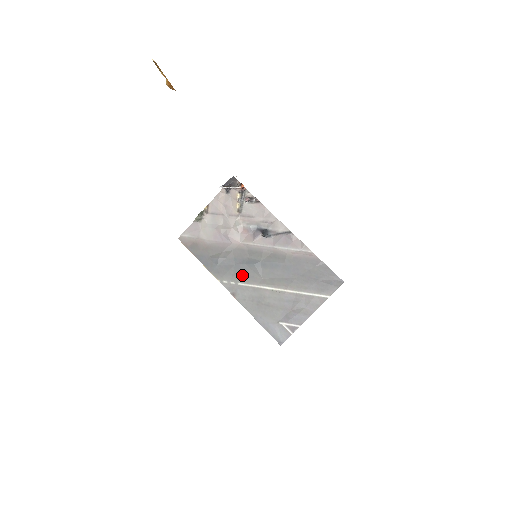
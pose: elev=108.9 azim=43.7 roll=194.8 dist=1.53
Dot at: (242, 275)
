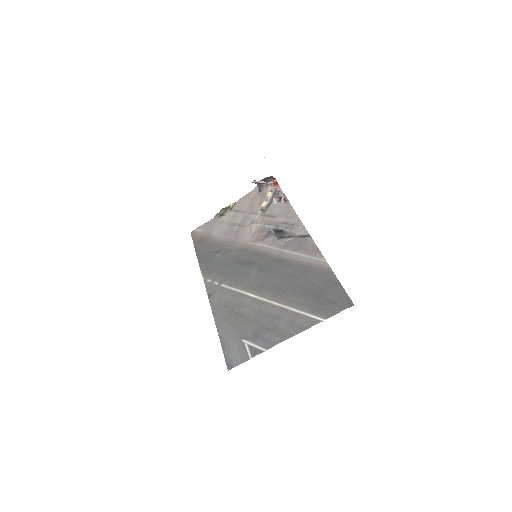
Dot at: (231, 276)
